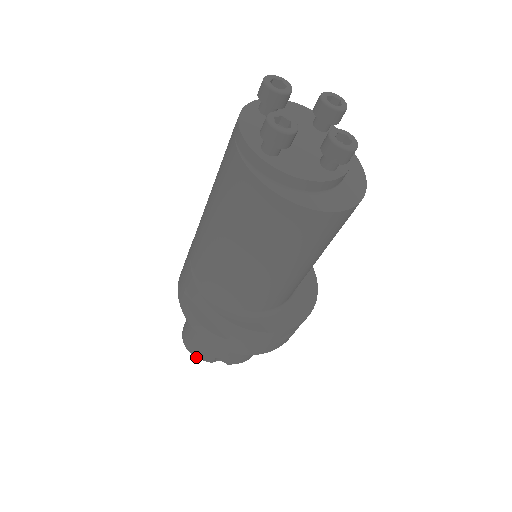
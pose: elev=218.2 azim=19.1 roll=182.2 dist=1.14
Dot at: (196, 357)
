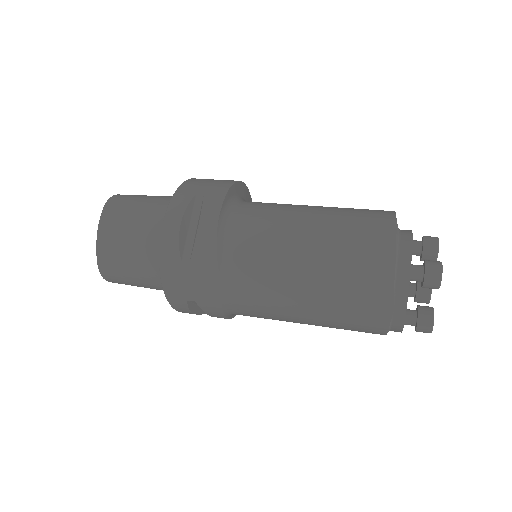
Dot at: occluded
